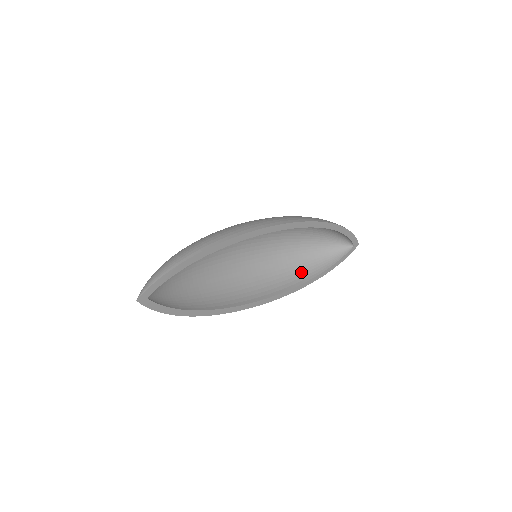
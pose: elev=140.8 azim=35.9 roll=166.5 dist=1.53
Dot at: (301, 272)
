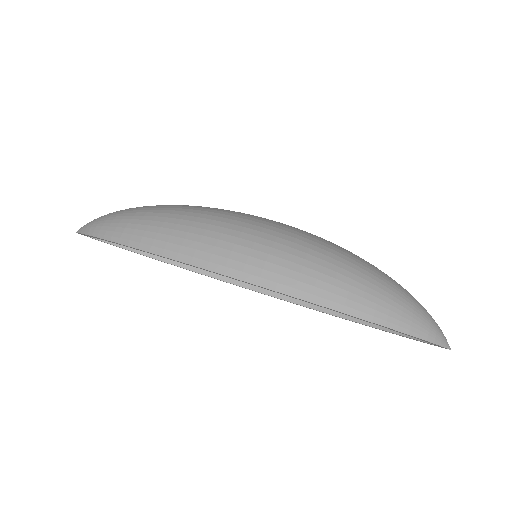
Dot at: occluded
